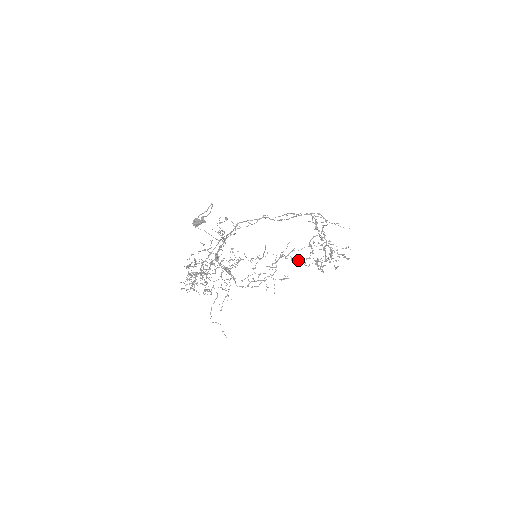
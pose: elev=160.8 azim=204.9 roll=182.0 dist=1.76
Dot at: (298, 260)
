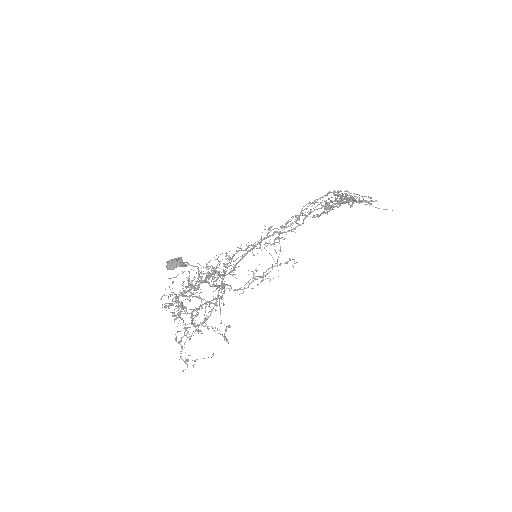
Dot at: occluded
